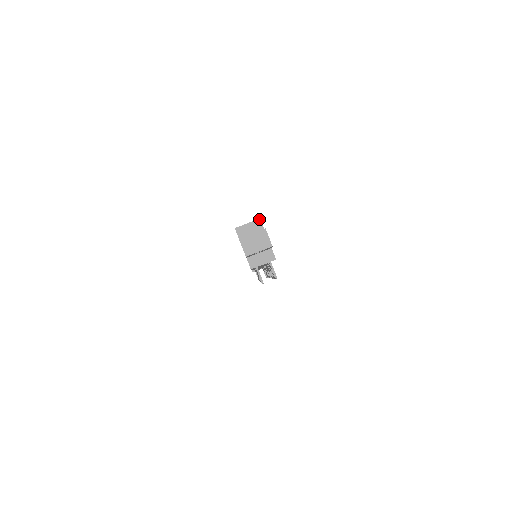
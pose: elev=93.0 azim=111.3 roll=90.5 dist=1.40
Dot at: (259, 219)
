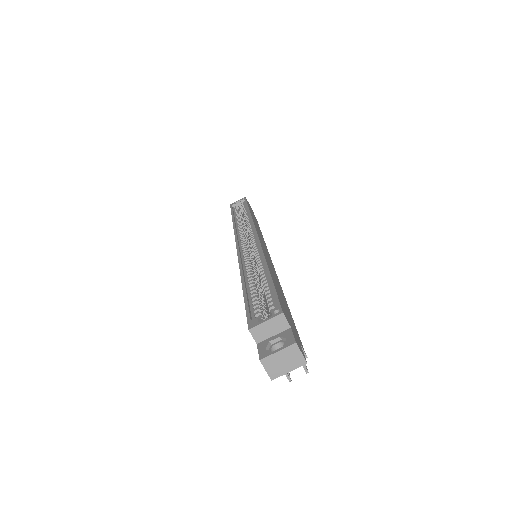
Dot at: (282, 314)
